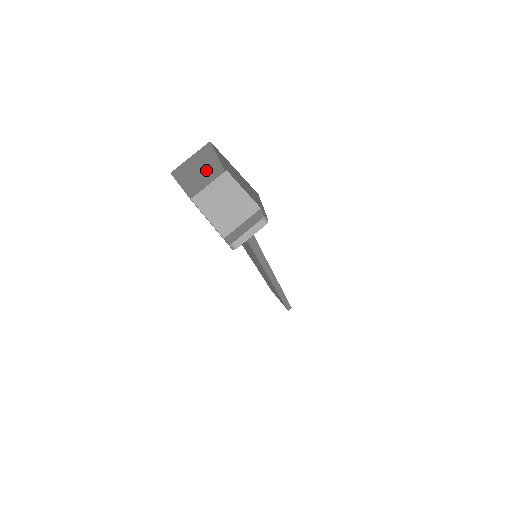
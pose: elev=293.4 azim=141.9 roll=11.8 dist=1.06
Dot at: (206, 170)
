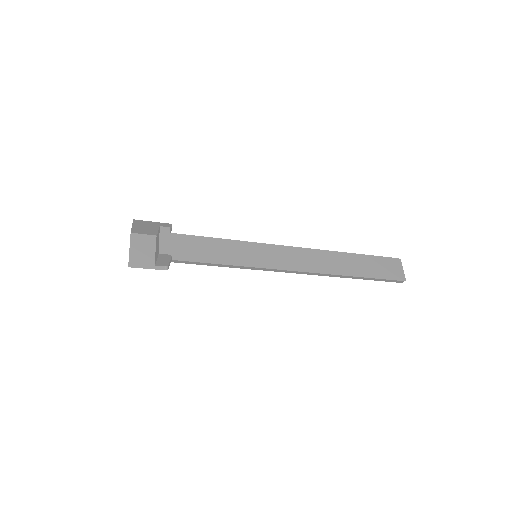
Dot at: (153, 226)
